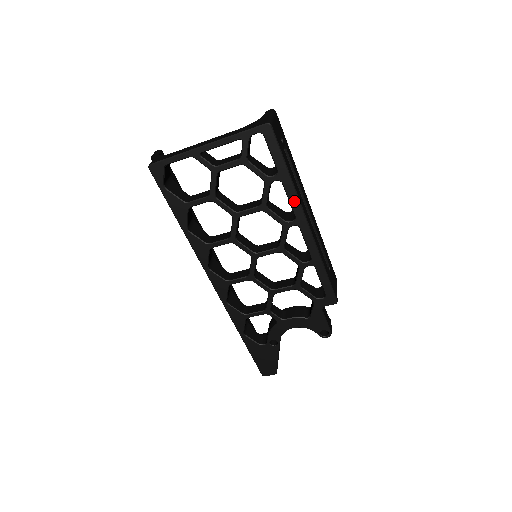
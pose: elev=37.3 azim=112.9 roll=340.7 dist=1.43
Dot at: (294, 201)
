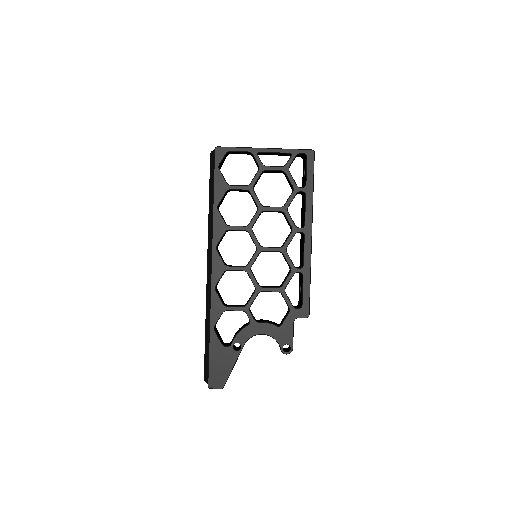
Dot at: (309, 212)
